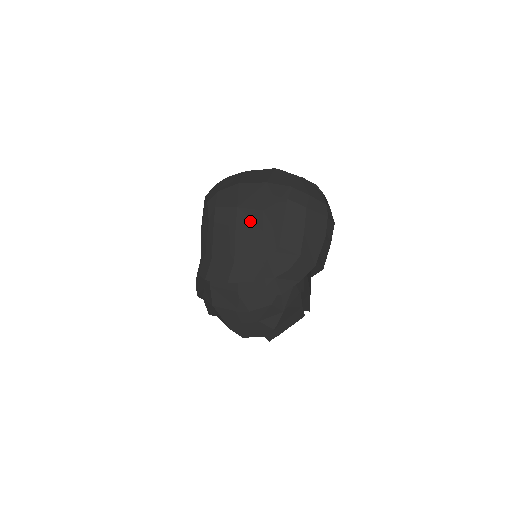
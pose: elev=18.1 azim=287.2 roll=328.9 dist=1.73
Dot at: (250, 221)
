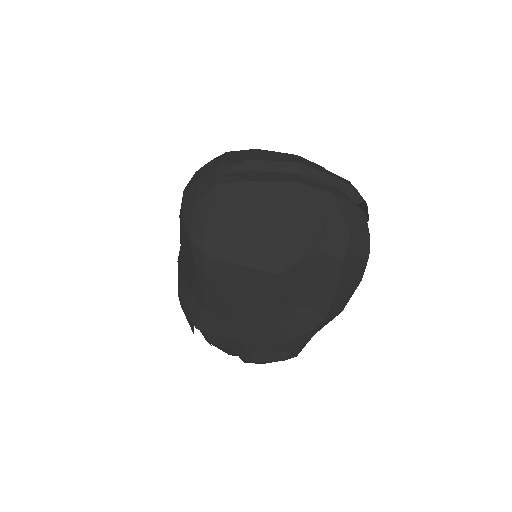
Dot at: (260, 283)
